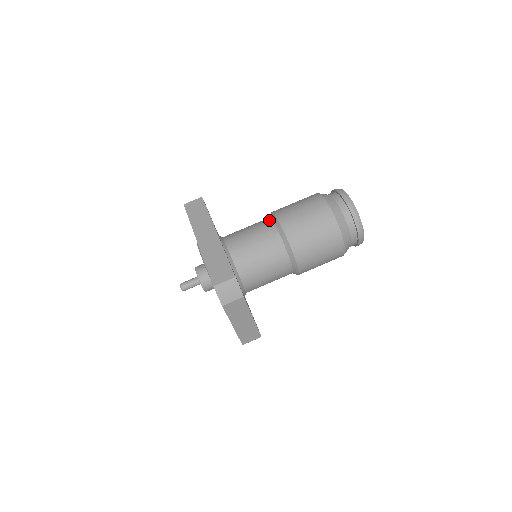
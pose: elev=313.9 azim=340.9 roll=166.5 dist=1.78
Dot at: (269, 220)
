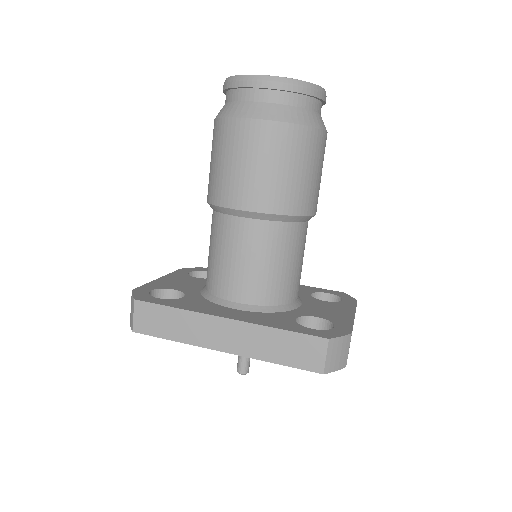
Dot at: (229, 219)
